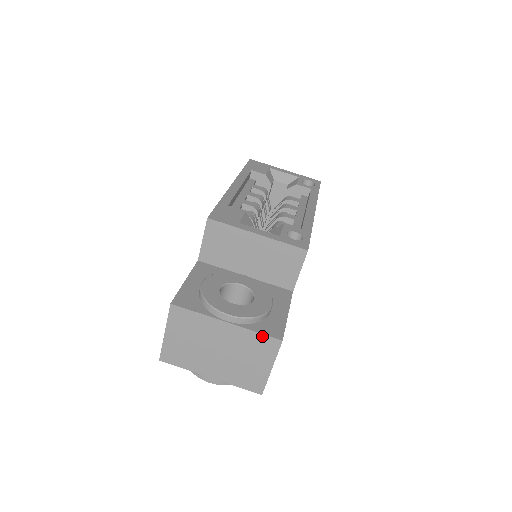
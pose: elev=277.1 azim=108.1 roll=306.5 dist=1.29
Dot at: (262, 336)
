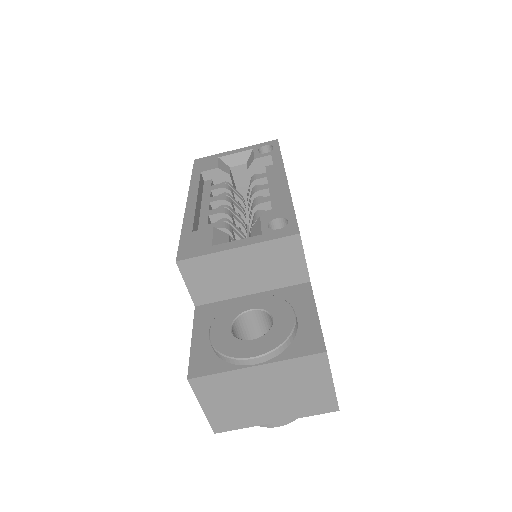
Dot at: (302, 359)
